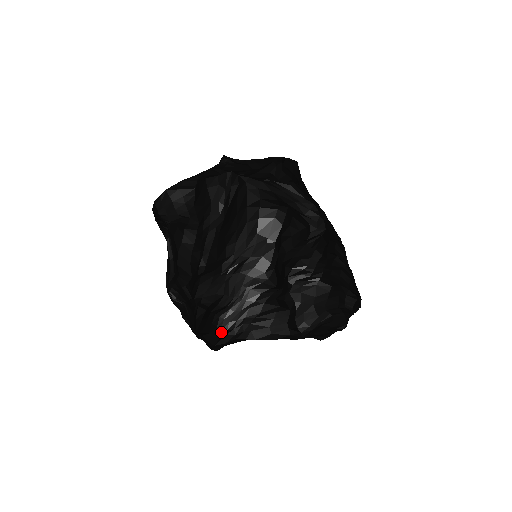
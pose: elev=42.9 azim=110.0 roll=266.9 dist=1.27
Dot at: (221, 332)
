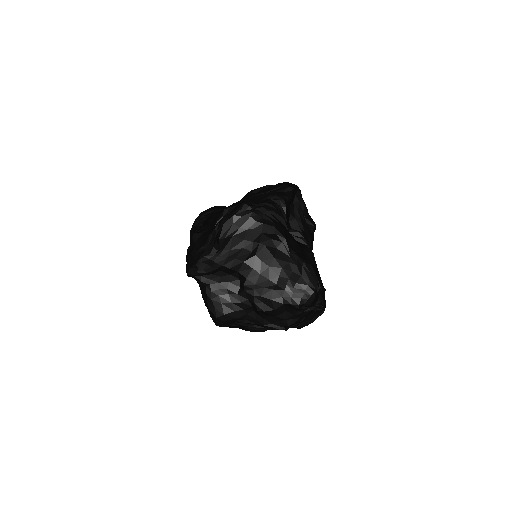
Dot at: (245, 205)
